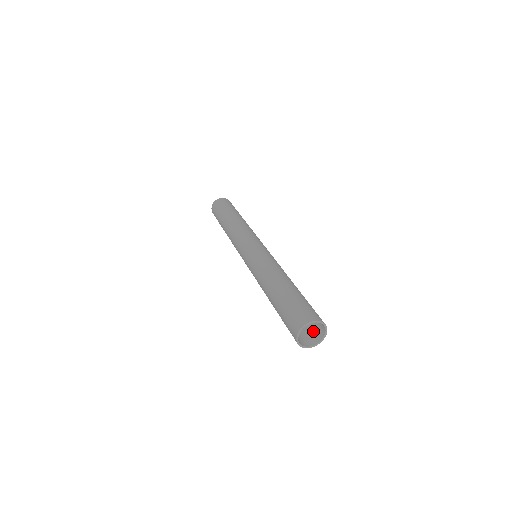
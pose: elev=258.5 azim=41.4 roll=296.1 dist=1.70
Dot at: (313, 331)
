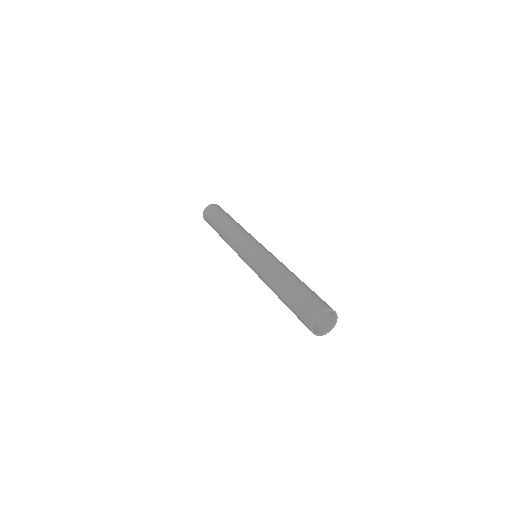
Dot at: occluded
